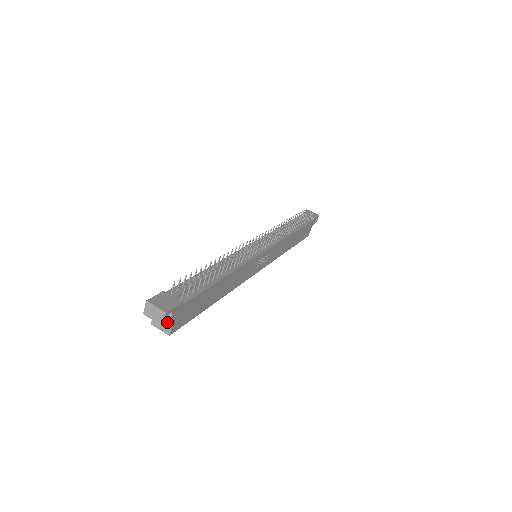
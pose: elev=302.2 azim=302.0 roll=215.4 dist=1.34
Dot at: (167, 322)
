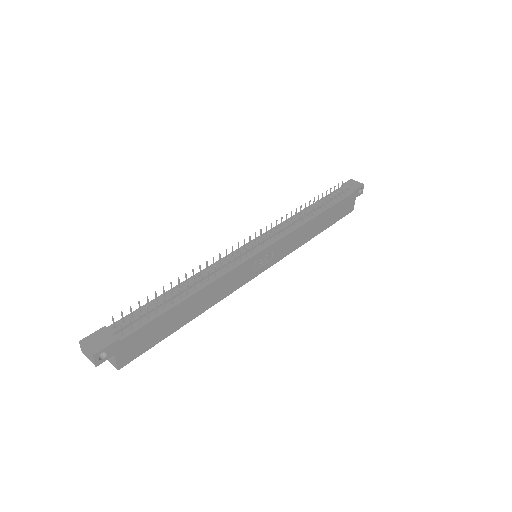
Dot at: (103, 361)
